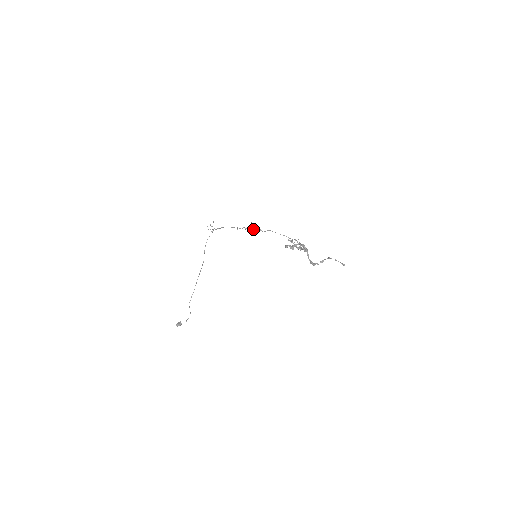
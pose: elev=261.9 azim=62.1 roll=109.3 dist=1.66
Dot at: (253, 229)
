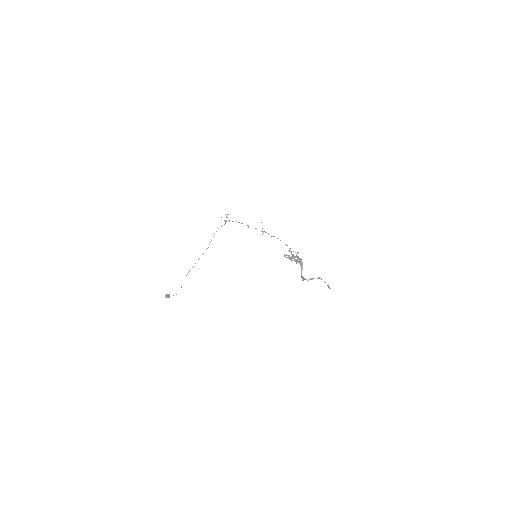
Dot at: (262, 231)
